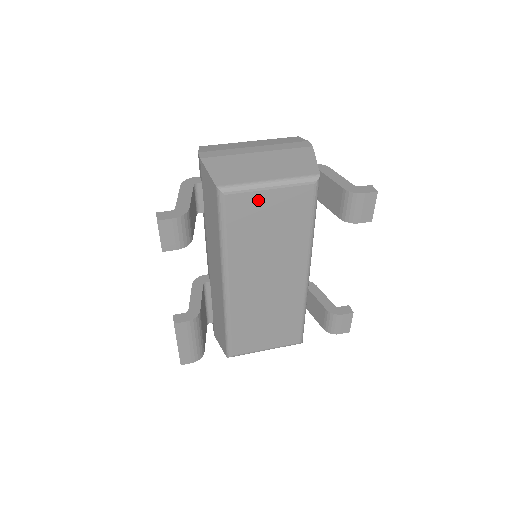
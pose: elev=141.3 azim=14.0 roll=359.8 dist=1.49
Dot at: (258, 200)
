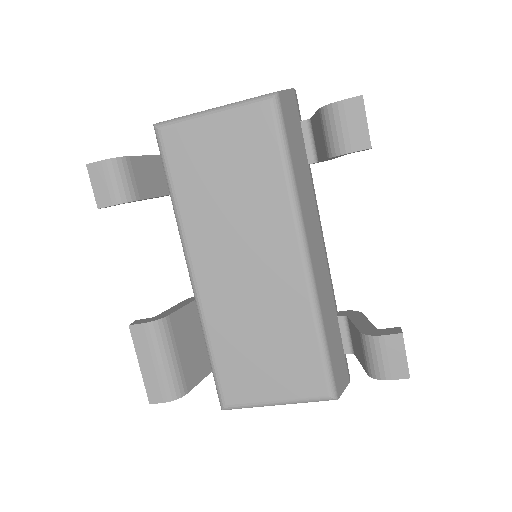
Dot at: (202, 134)
